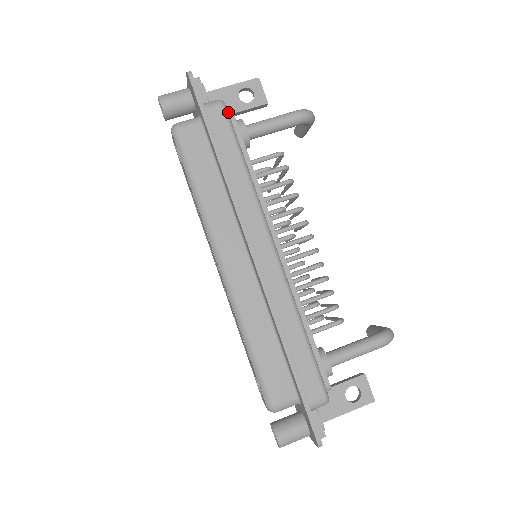
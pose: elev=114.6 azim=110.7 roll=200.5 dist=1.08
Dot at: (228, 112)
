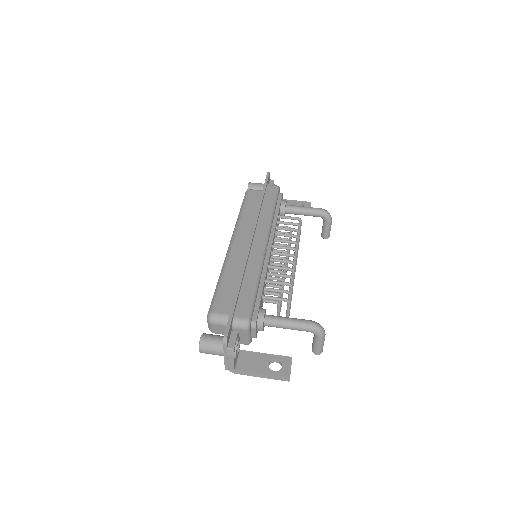
Dot at: (280, 193)
